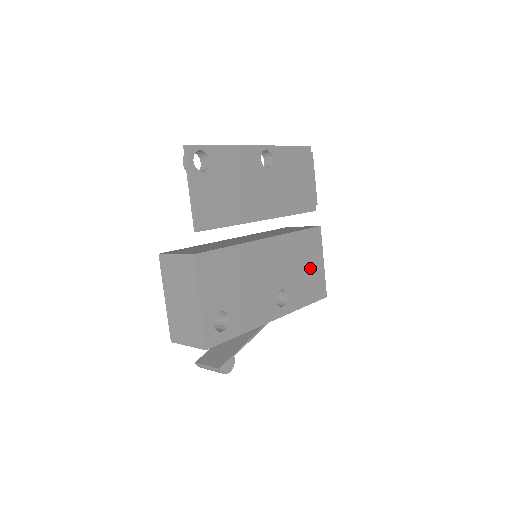
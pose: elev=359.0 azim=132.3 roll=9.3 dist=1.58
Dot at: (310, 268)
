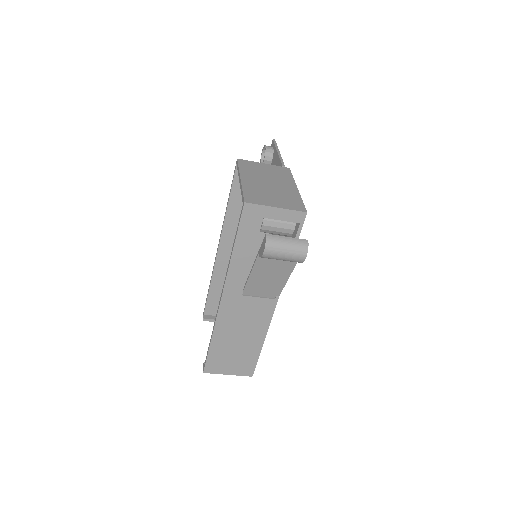
Dot at: occluded
